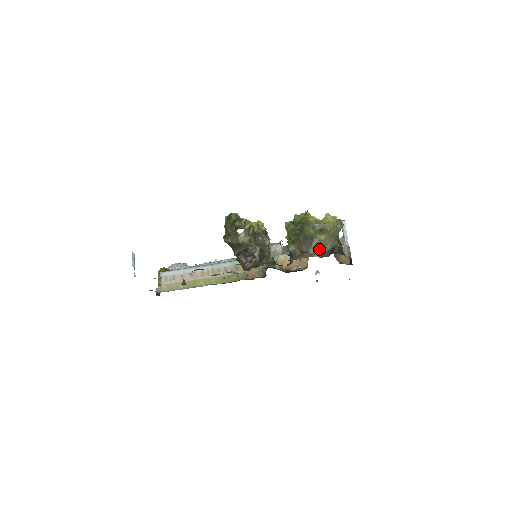
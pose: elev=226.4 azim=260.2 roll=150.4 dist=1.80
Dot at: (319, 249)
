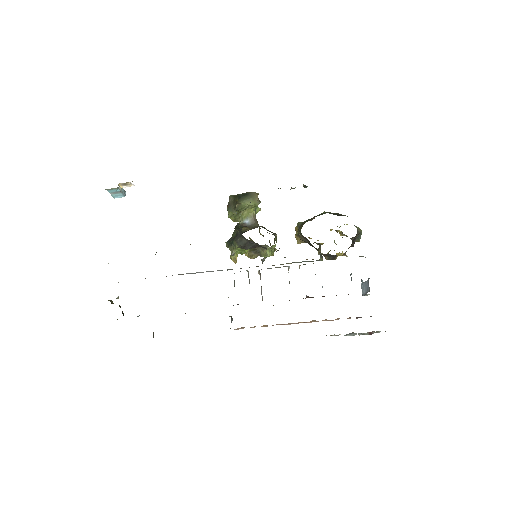
Dot at: occluded
